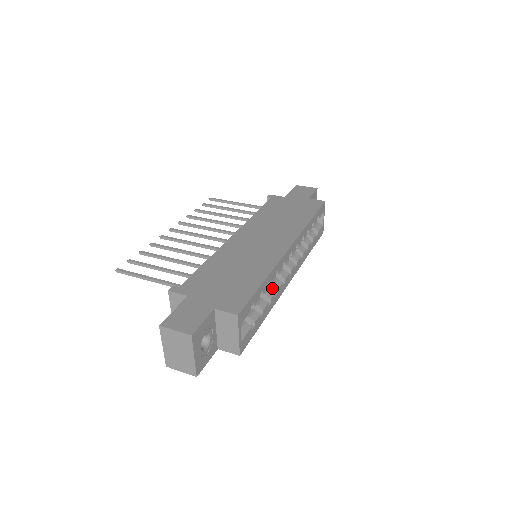
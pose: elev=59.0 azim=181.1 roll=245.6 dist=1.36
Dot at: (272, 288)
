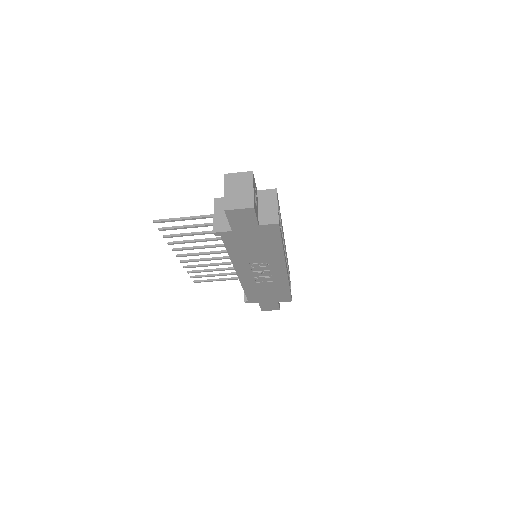
Dot at: occluded
